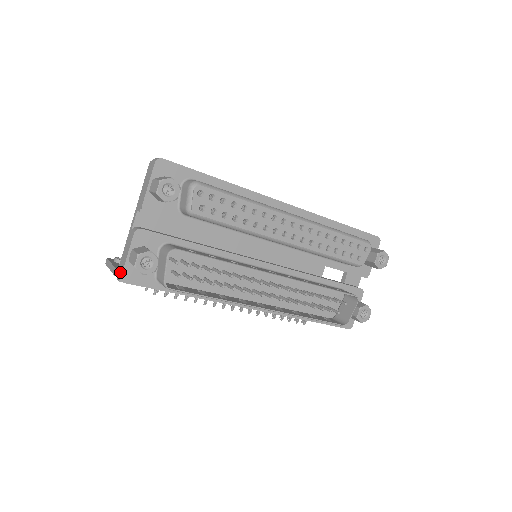
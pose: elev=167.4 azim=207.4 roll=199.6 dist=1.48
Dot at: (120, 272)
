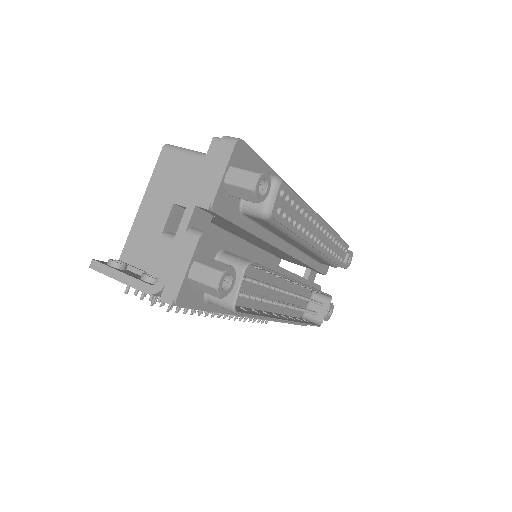
Dot at: (170, 291)
